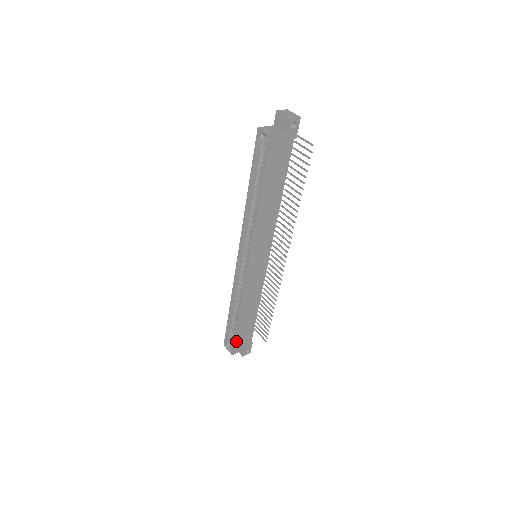
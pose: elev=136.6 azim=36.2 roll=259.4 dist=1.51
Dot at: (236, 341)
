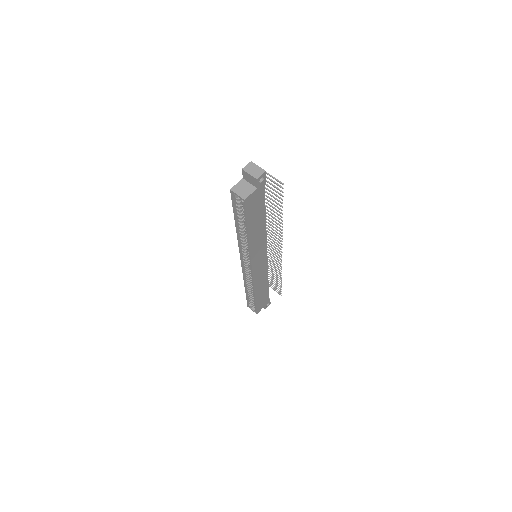
Dot at: (257, 306)
